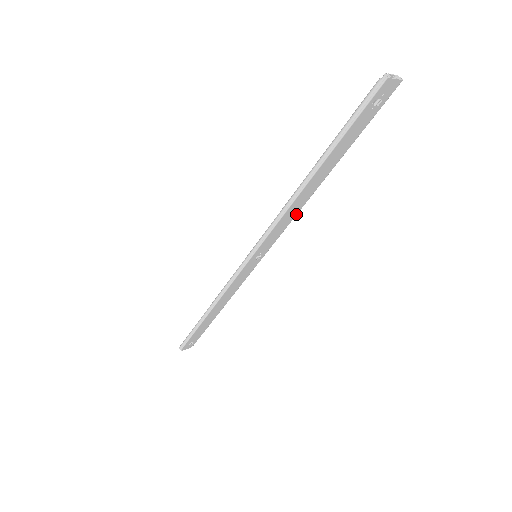
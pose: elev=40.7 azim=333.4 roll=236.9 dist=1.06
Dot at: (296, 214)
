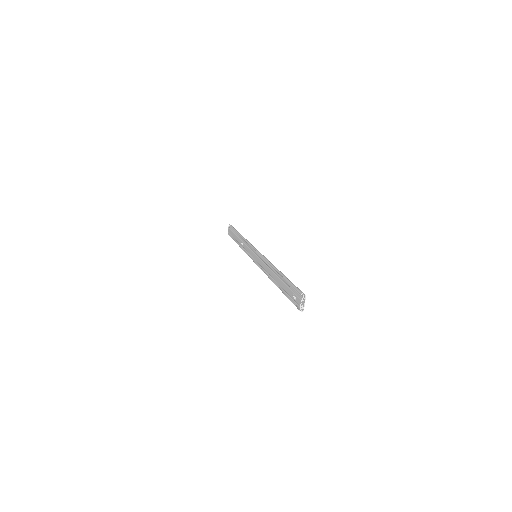
Dot at: occluded
